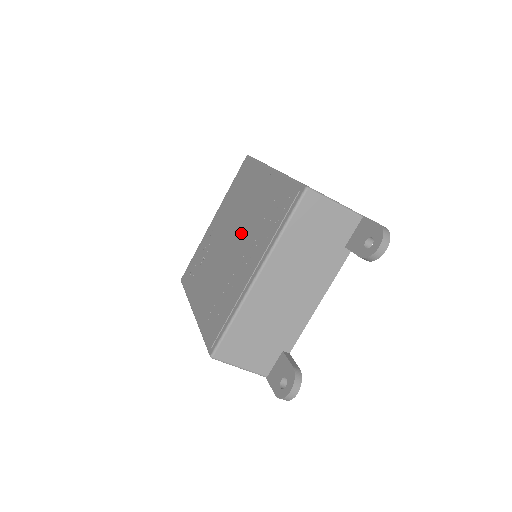
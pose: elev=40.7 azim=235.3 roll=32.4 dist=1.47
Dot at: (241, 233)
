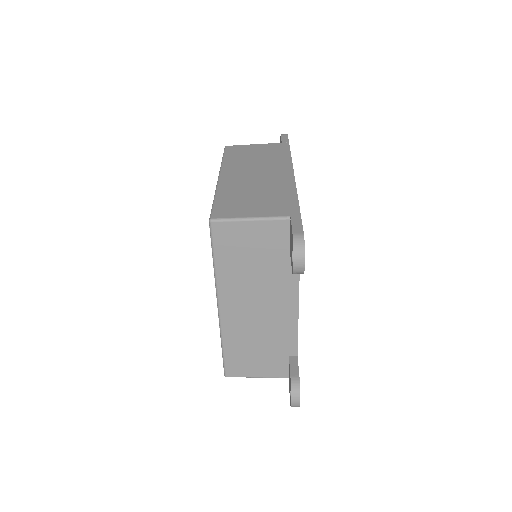
Dot at: occluded
